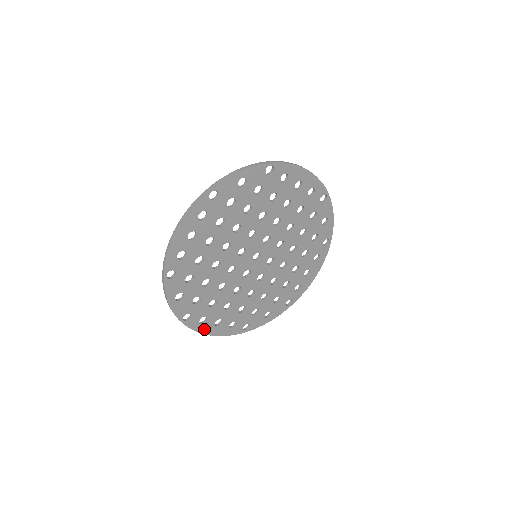
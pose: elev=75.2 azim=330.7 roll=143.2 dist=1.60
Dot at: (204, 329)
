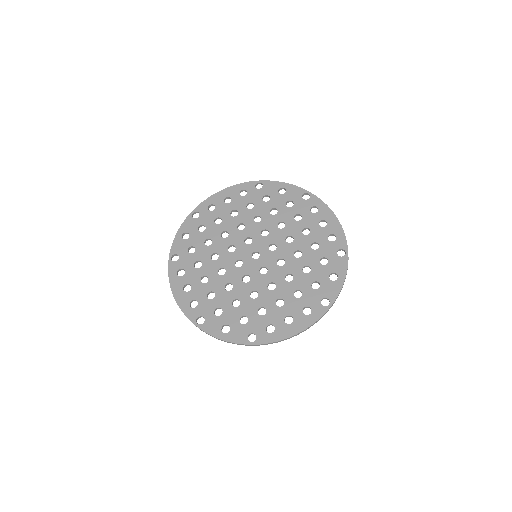
Dot at: (282, 335)
